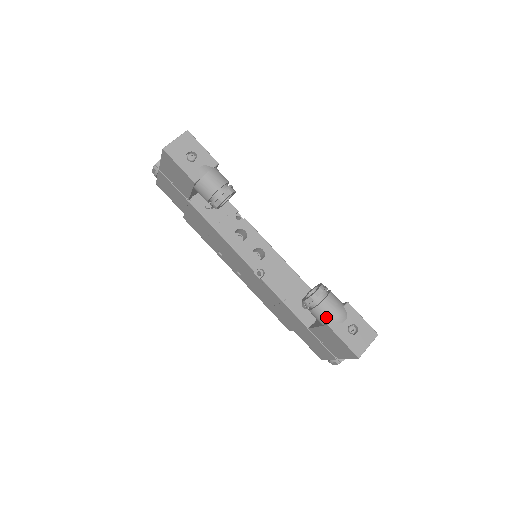
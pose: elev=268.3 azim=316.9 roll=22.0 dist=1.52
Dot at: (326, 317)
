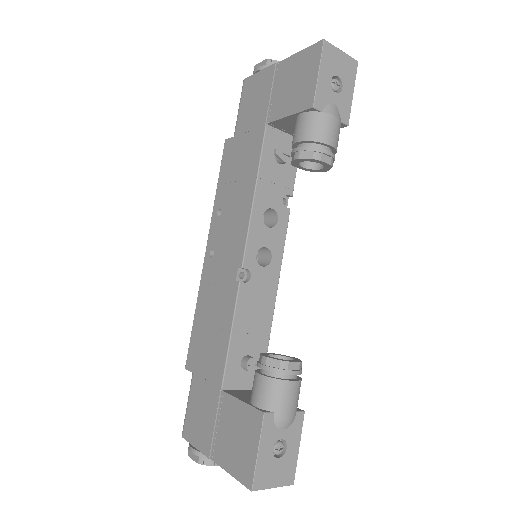
Dot at: (271, 402)
